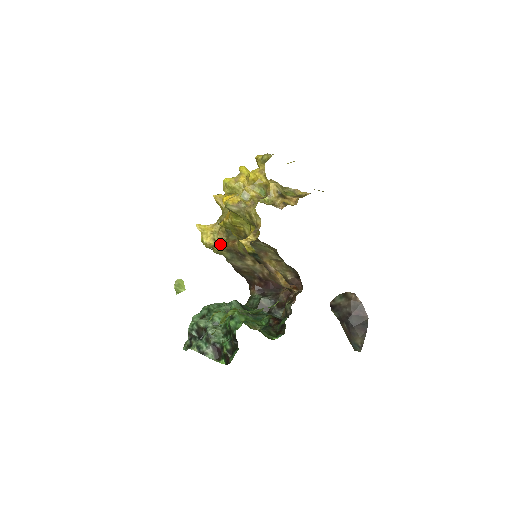
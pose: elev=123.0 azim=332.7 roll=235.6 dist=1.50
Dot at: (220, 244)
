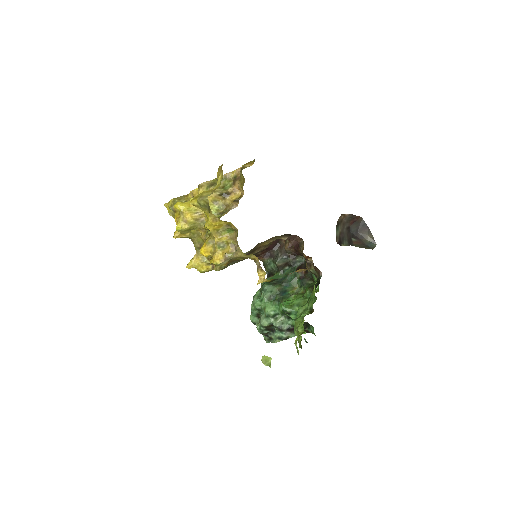
Dot at: occluded
